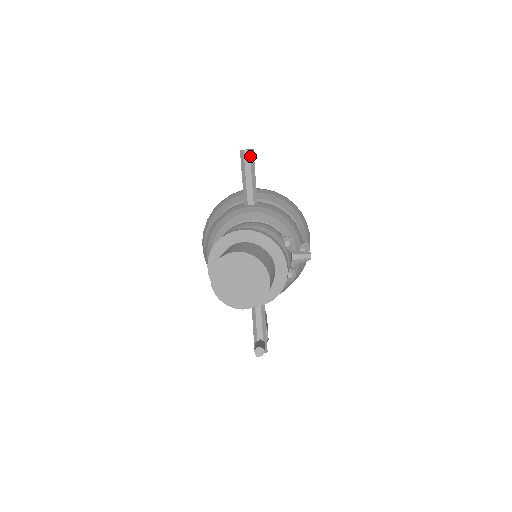
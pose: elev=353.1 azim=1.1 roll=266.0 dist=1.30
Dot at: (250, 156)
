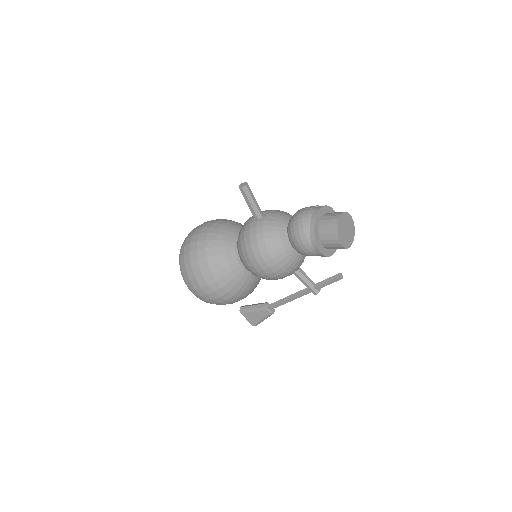
Dot at: occluded
